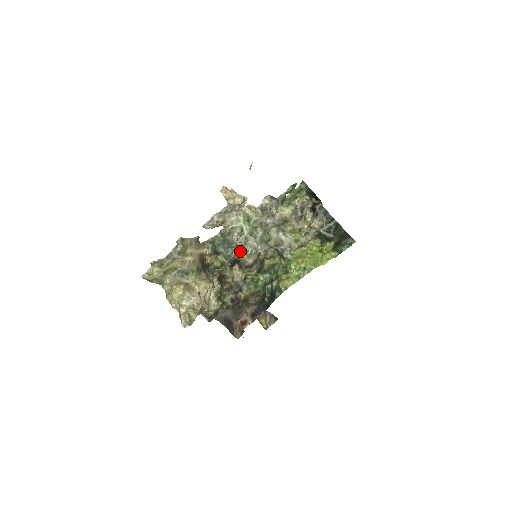
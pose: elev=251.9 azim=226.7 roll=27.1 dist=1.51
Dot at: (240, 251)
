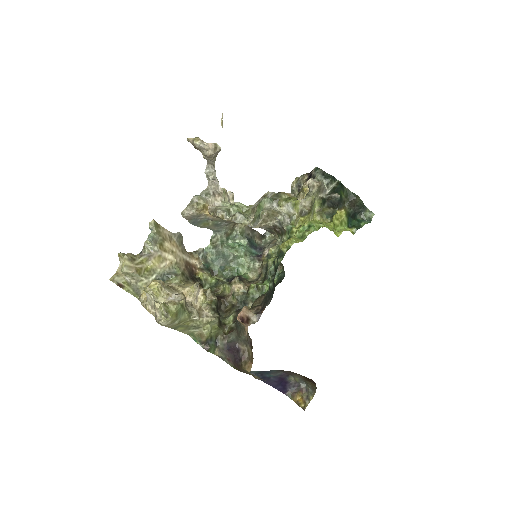
Dot at: (240, 267)
